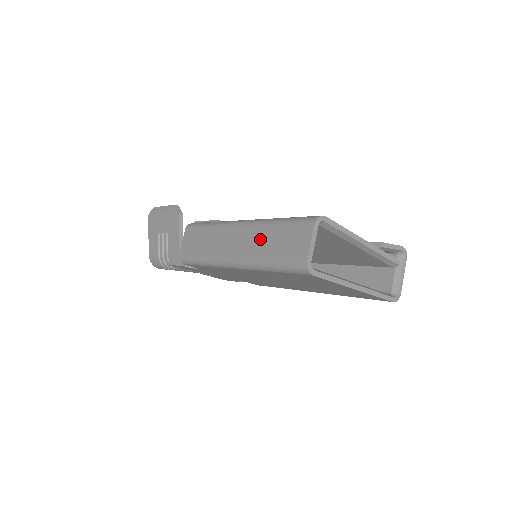
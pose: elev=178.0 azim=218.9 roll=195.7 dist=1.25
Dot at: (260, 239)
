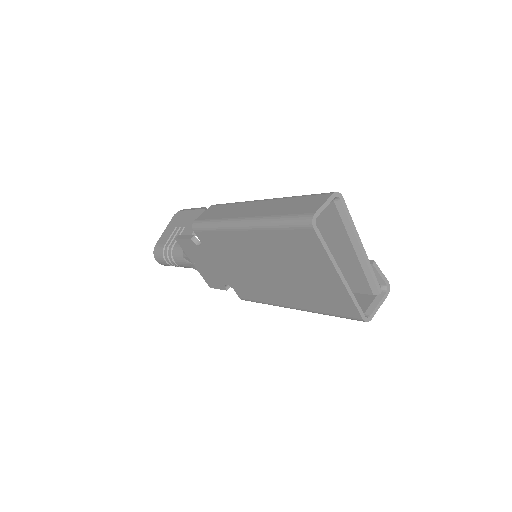
Dot at: (278, 205)
